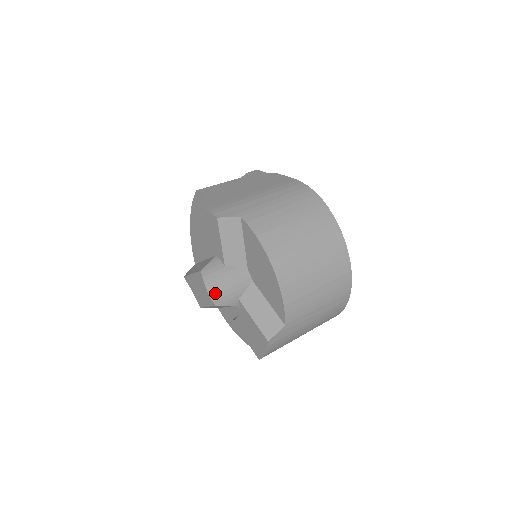
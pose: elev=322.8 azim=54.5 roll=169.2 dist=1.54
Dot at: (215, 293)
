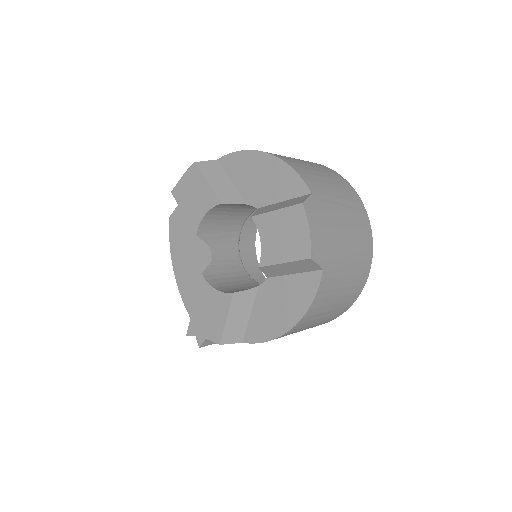
Dot at: (228, 291)
